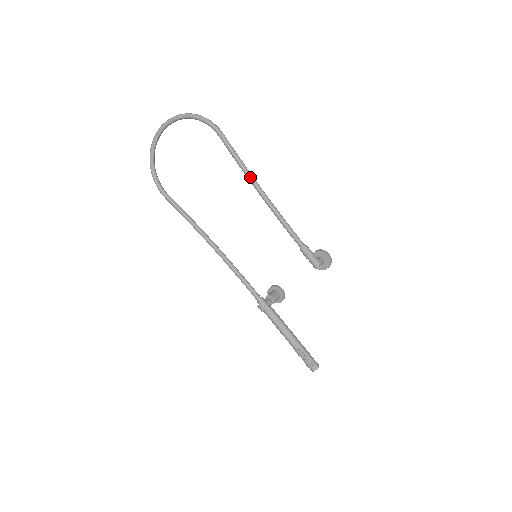
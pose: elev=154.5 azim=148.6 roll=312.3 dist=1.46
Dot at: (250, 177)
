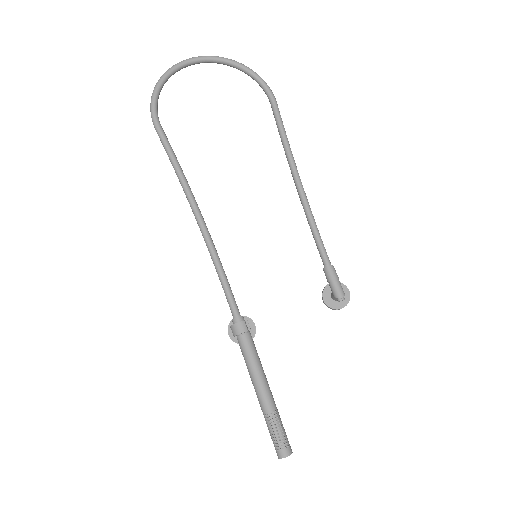
Dot at: (293, 160)
